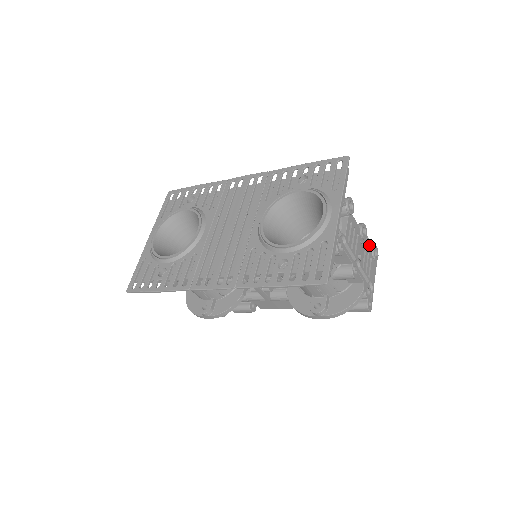
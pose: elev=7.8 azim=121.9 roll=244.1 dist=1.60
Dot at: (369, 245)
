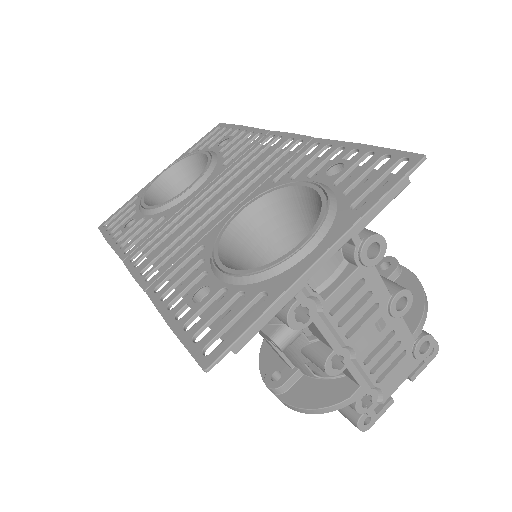
Dot at: (414, 328)
